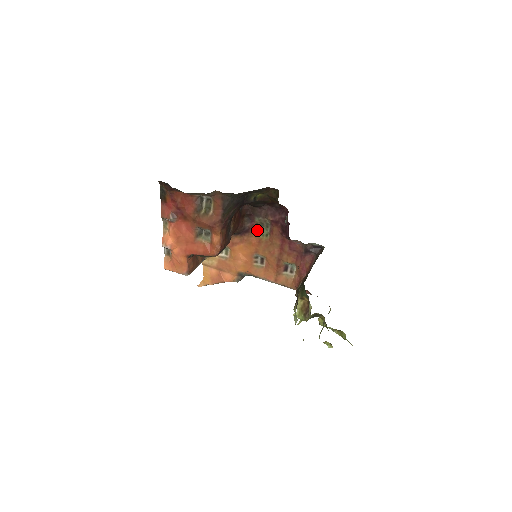
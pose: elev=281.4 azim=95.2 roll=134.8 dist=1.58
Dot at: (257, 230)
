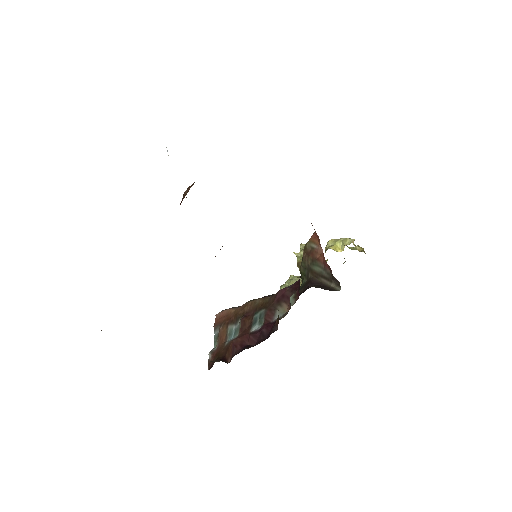
Dot at: occluded
